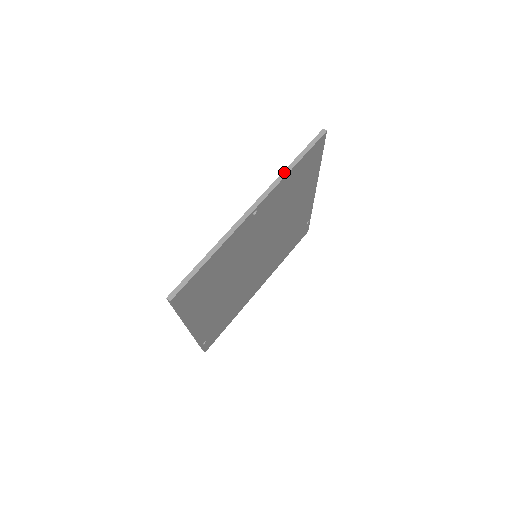
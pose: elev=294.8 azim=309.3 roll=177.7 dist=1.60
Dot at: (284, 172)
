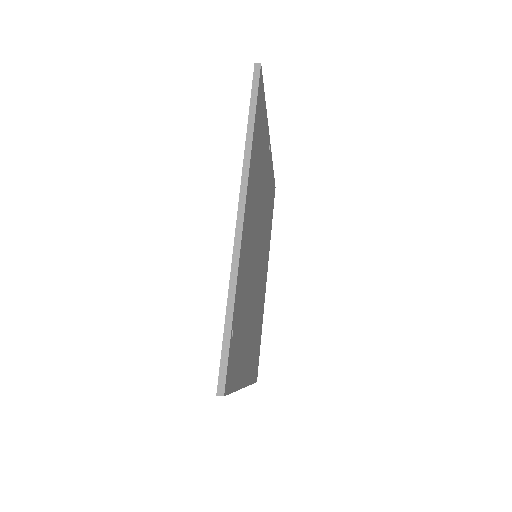
Dot at: occluded
